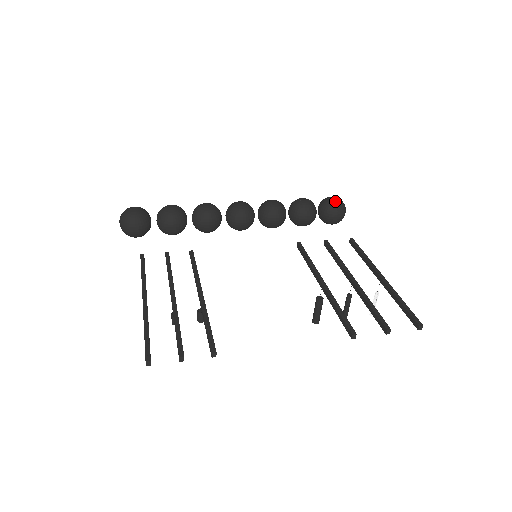
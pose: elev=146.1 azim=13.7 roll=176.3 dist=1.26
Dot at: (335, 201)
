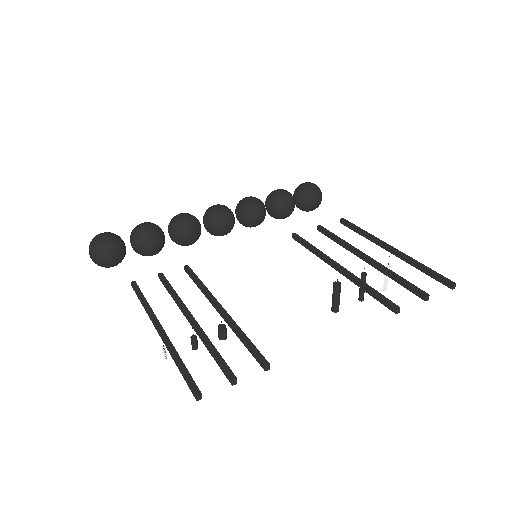
Dot at: (310, 186)
